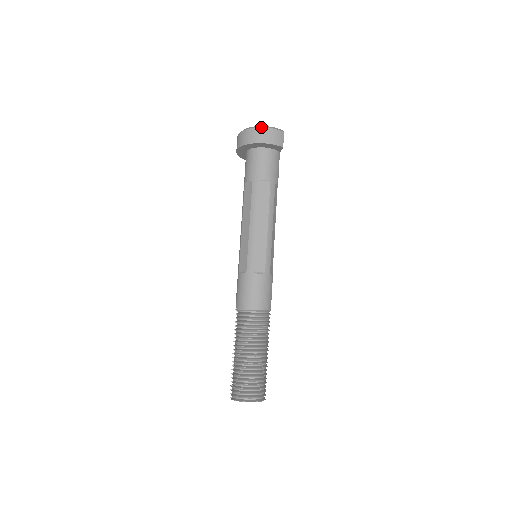
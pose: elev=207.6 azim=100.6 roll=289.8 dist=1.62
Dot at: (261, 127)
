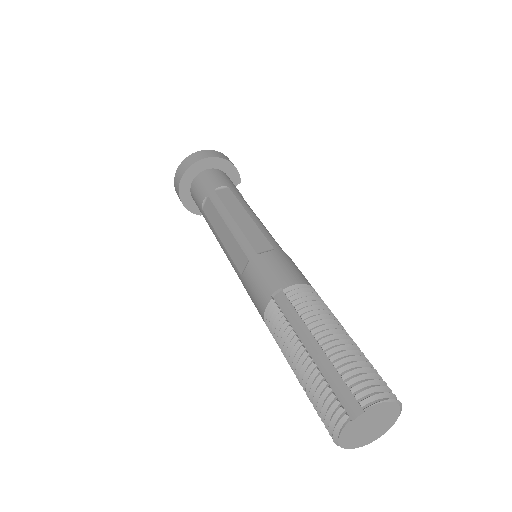
Dot at: occluded
